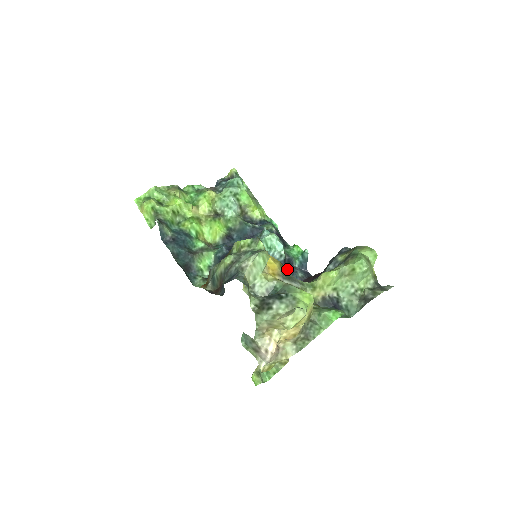
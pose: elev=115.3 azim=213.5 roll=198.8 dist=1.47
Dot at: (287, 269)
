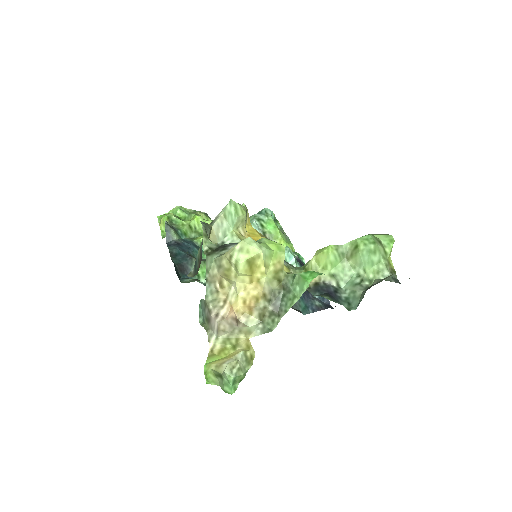
Dot at: occluded
